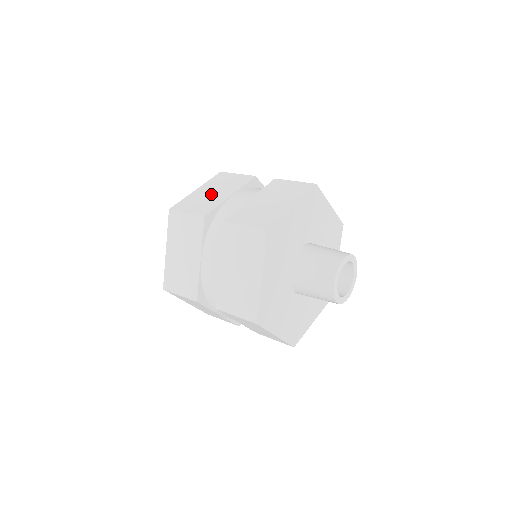
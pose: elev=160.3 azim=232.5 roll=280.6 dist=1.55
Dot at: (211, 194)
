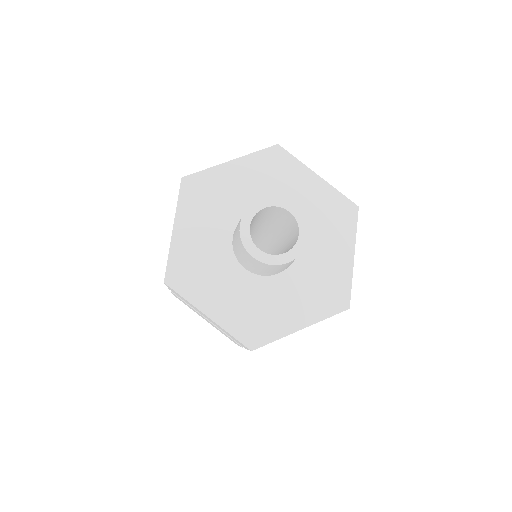
Dot at: occluded
